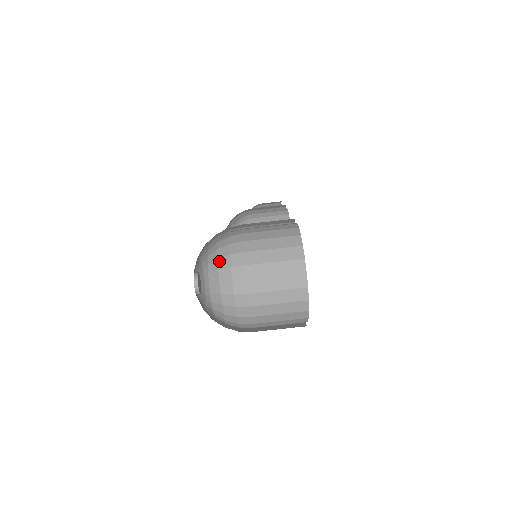
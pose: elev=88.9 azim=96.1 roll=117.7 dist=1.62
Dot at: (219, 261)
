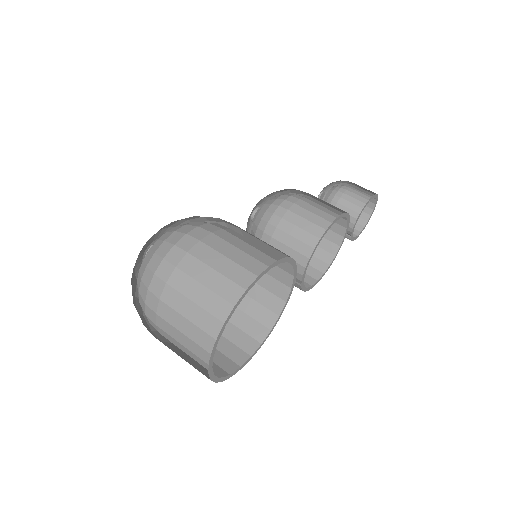
Dot at: (153, 257)
